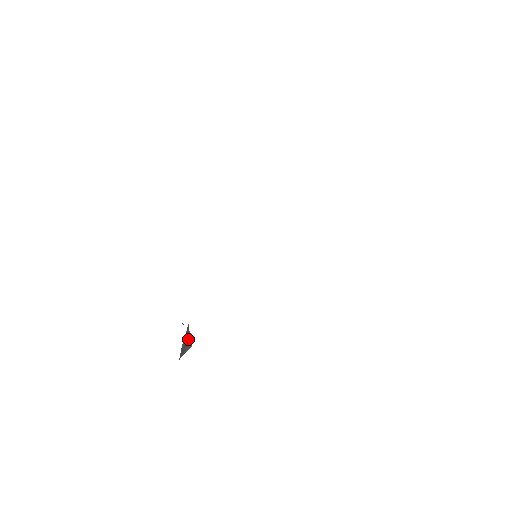
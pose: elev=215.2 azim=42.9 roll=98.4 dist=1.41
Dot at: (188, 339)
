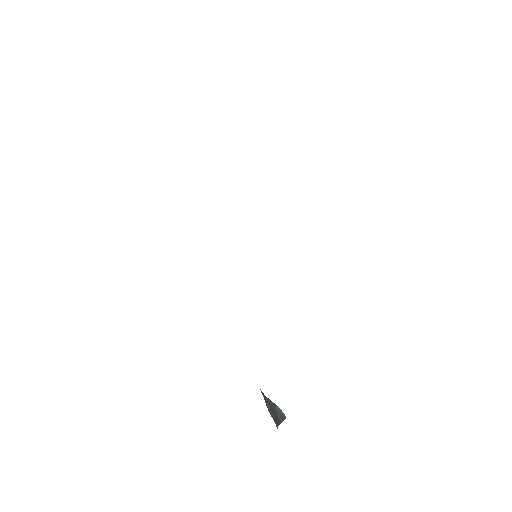
Dot at: (273, 407)
